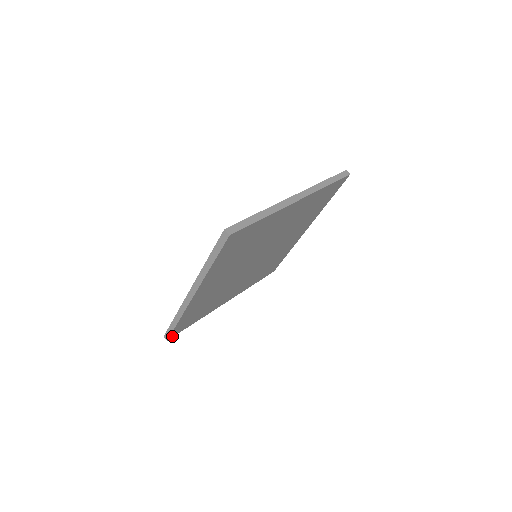
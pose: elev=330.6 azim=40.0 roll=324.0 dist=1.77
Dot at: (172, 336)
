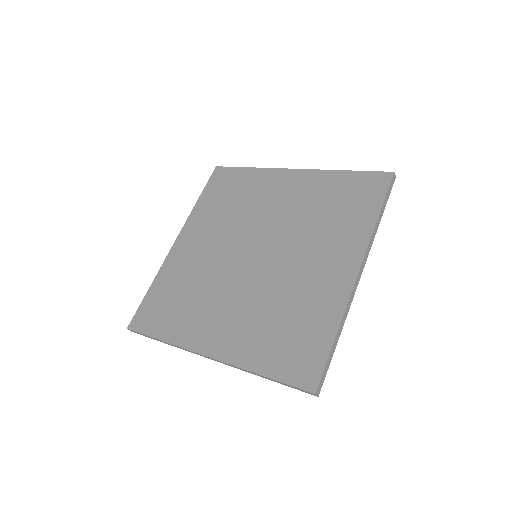
Dot at: occluded
